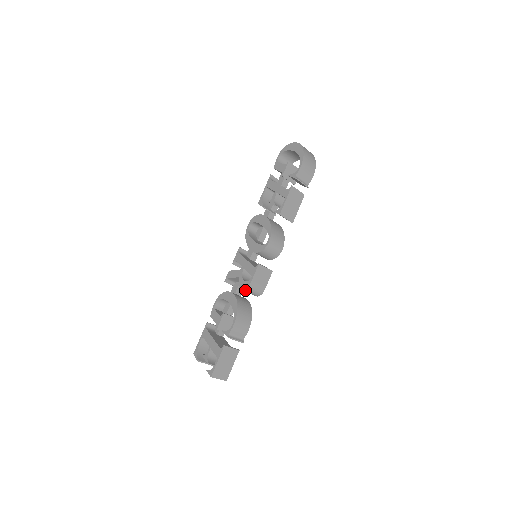
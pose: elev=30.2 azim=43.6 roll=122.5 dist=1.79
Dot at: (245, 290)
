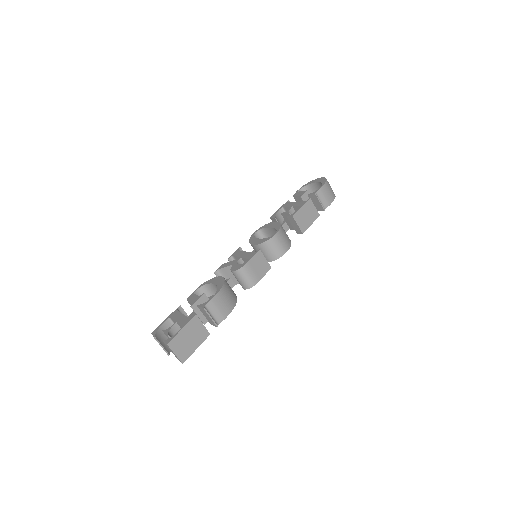
Dot at: (237, 271)
